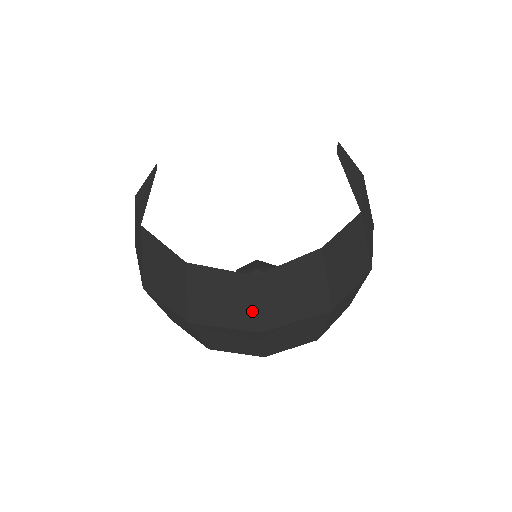
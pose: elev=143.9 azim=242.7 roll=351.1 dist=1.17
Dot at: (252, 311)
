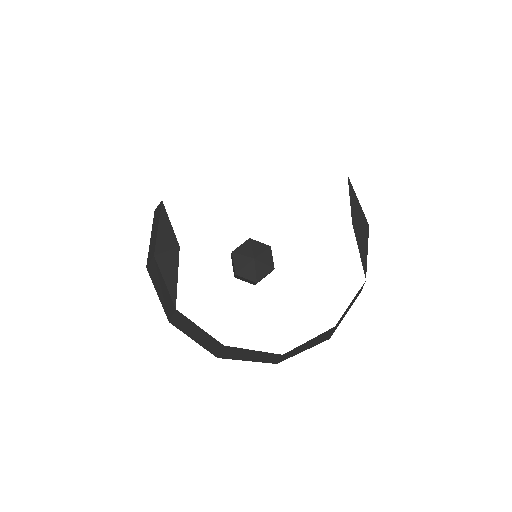
Dot at: (273, 360)
